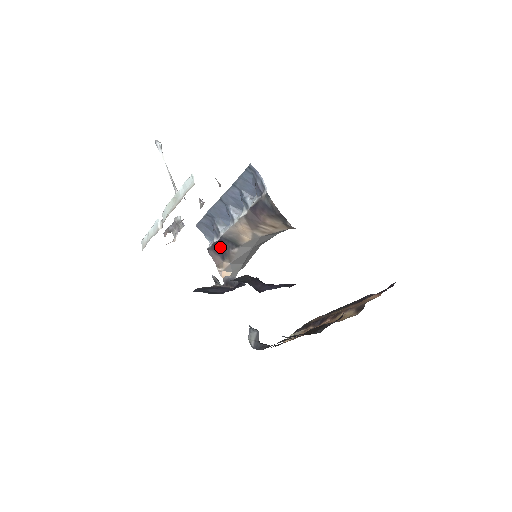
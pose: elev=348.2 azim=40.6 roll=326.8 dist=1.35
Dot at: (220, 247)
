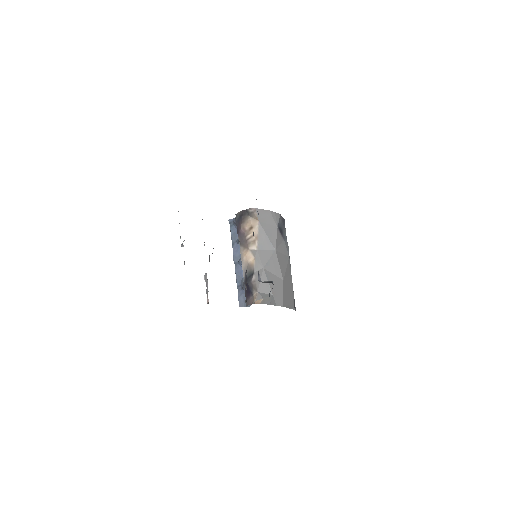
Dot at: (248, 290)
